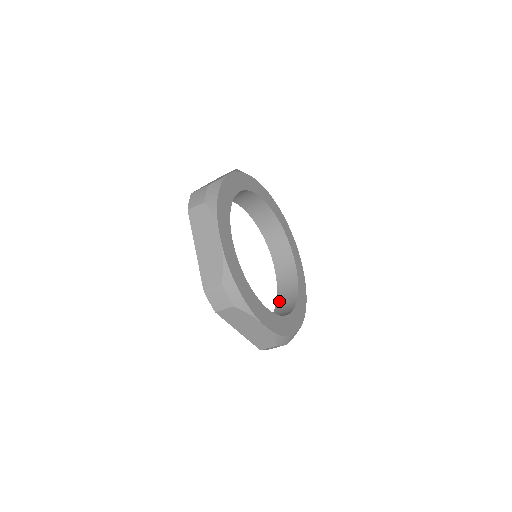
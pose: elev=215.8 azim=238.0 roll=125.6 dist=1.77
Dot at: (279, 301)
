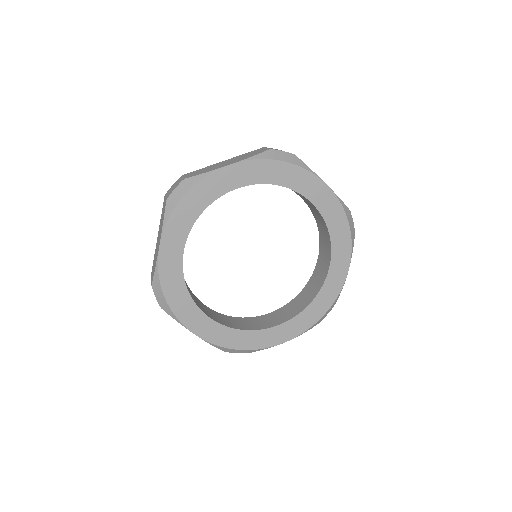
Dot at: (291, 302)
